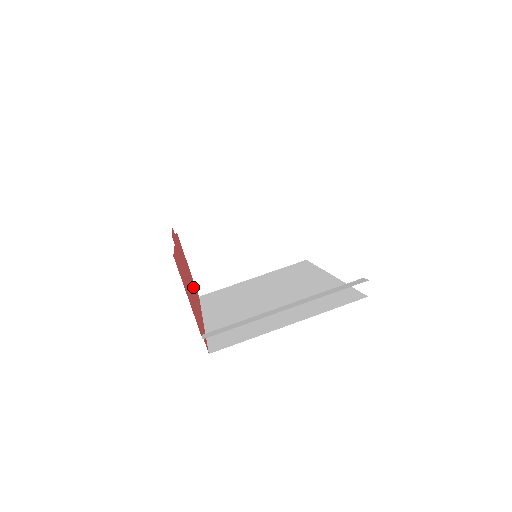
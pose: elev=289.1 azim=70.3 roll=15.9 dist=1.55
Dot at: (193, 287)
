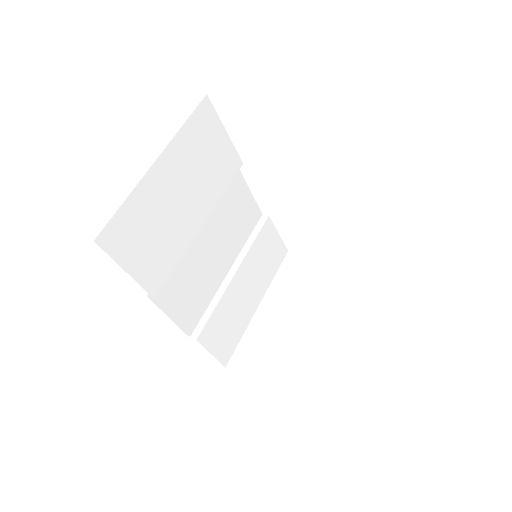
Dot at: occluded
